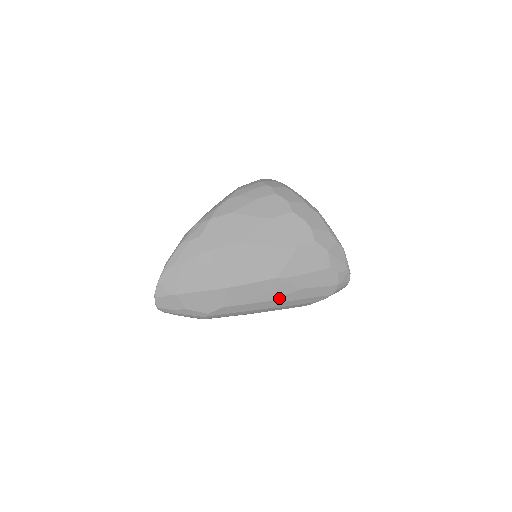
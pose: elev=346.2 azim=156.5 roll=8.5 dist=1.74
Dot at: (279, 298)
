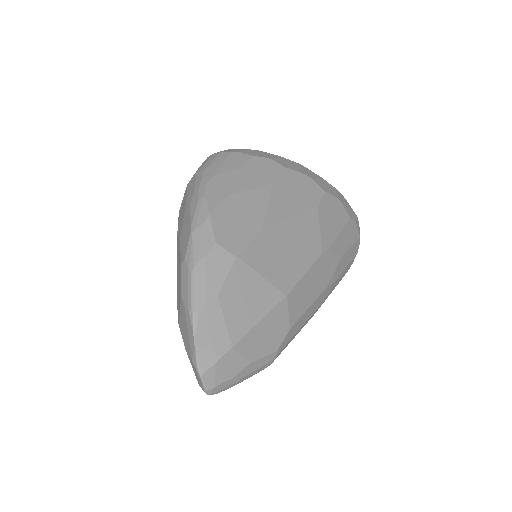
Dot at: (329, 281)
